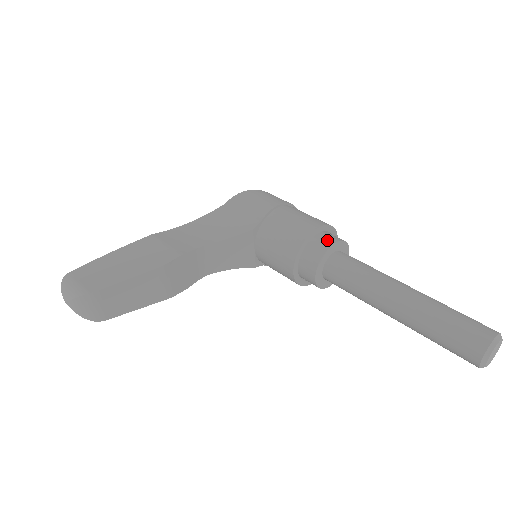
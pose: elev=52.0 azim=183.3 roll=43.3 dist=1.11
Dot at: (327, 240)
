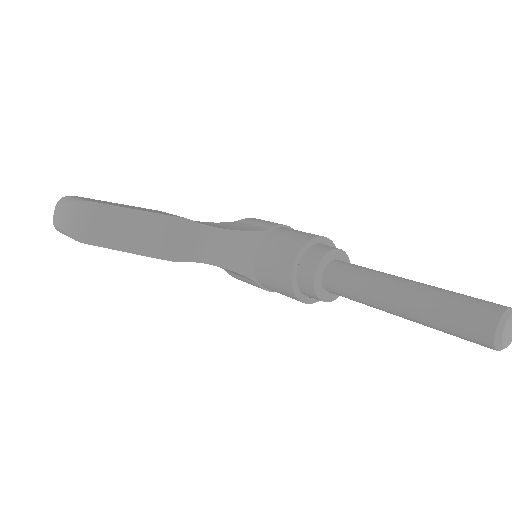
Dot at: (333, 247)
